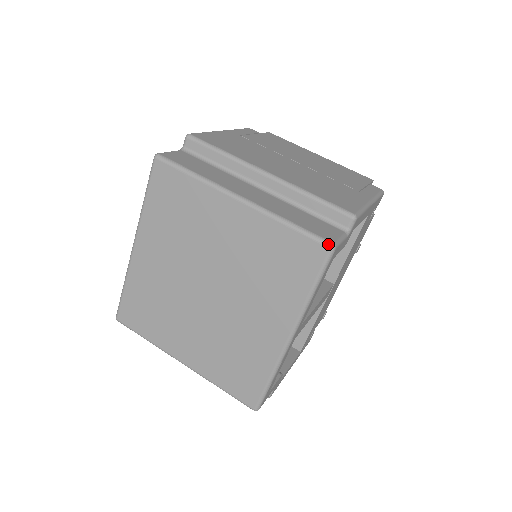
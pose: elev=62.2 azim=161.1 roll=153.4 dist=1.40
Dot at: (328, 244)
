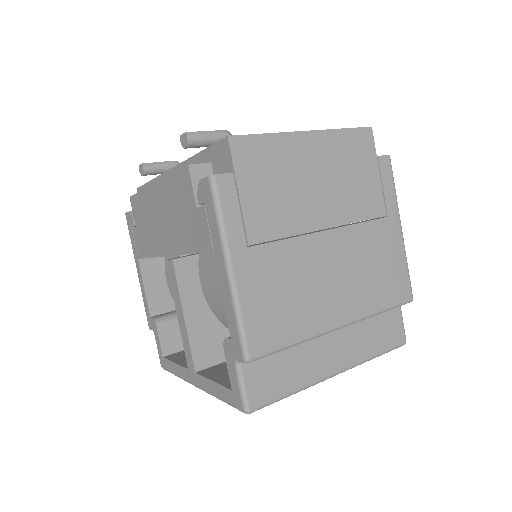
Dot at: occluded
